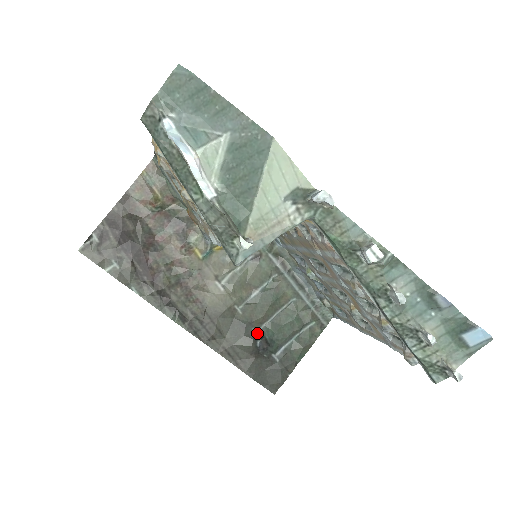
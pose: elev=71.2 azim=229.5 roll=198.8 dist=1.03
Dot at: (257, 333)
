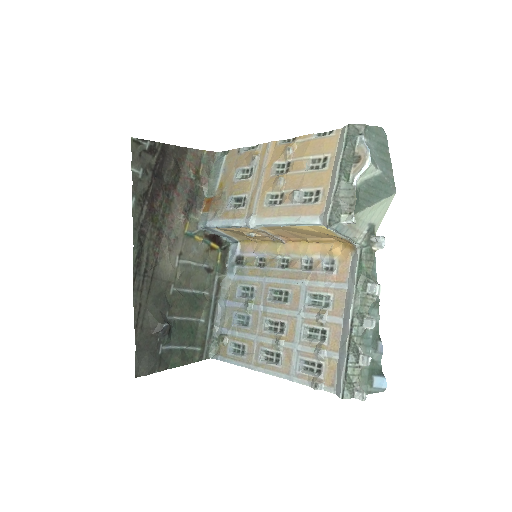
Dot at: (167, 318)
